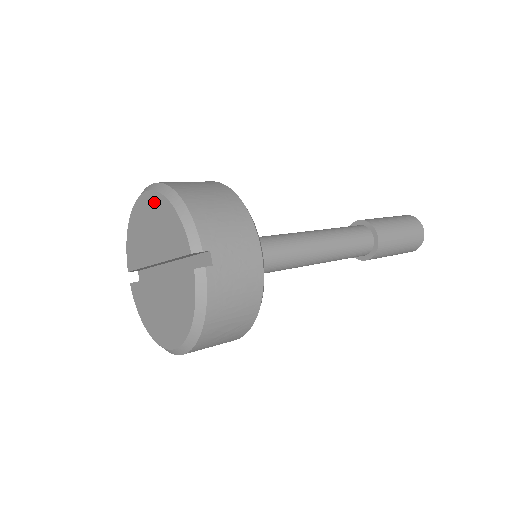
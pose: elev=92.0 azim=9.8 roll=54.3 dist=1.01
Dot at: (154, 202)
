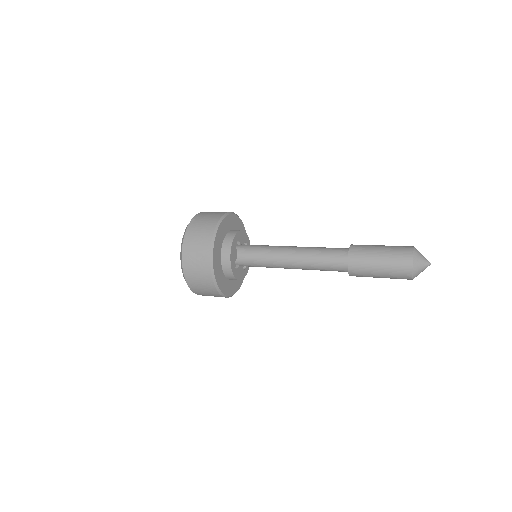
Dot at: occluded
